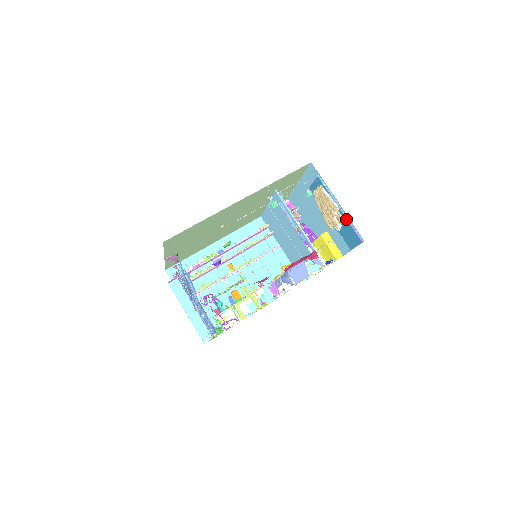
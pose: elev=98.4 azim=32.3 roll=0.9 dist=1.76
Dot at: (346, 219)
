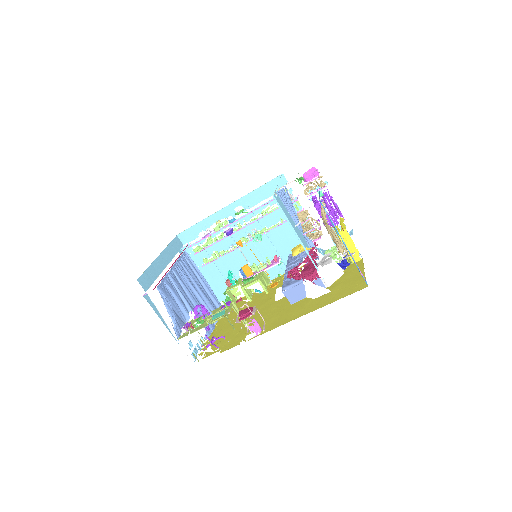
Dot at: occluded
